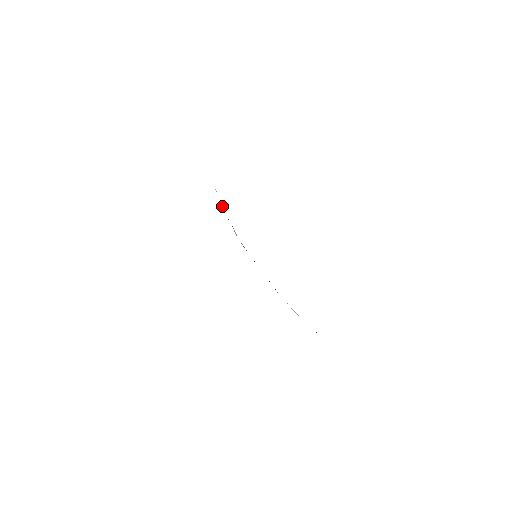
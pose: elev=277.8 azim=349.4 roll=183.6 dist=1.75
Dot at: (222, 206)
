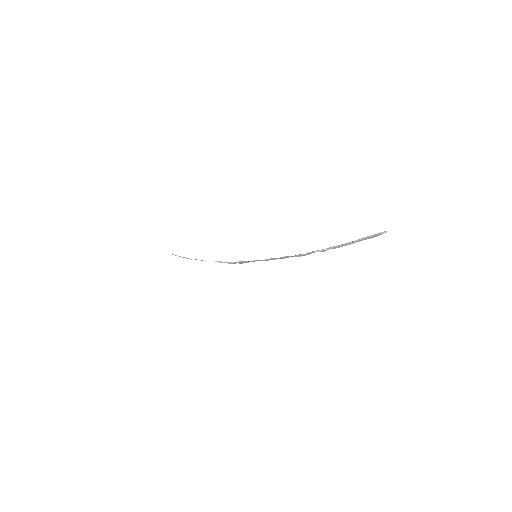
Dot at: occluded
